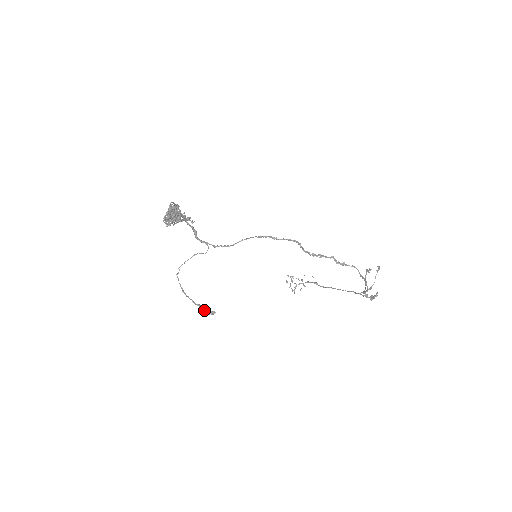
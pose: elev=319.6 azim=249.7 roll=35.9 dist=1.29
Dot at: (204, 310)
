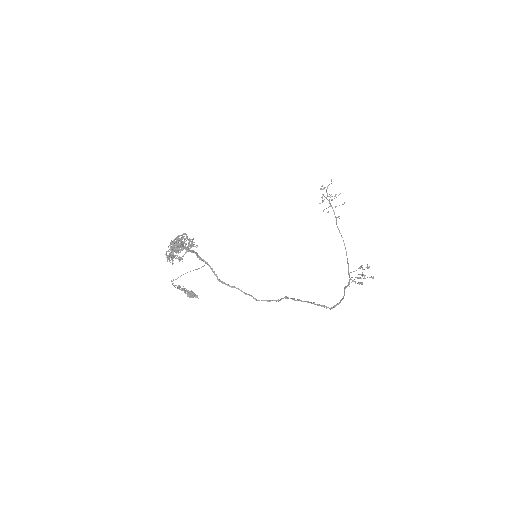
Dot at: occluded
